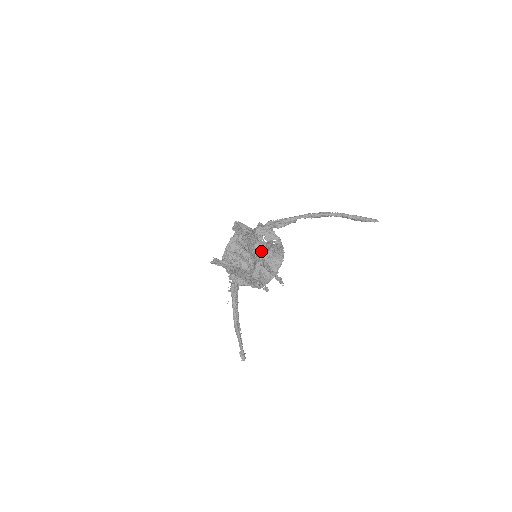
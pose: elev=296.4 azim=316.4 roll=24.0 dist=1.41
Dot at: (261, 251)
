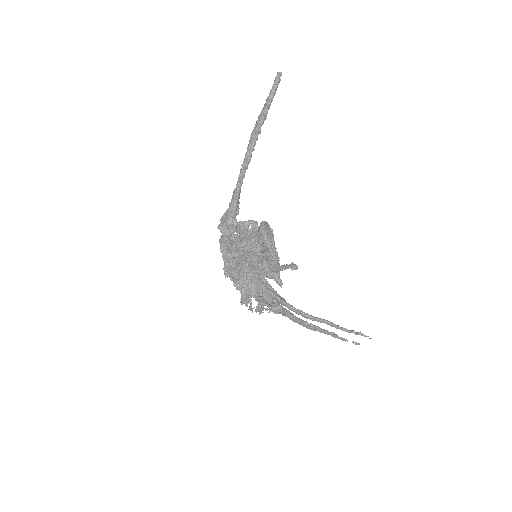
Dot at: occluded
